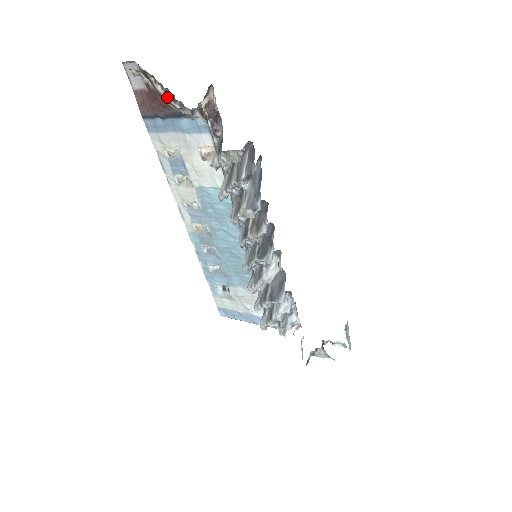
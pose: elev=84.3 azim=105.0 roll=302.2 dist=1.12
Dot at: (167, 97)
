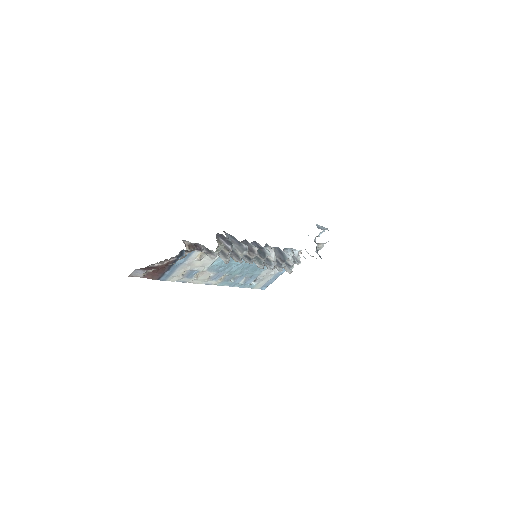
Dot at: (163, 263)
